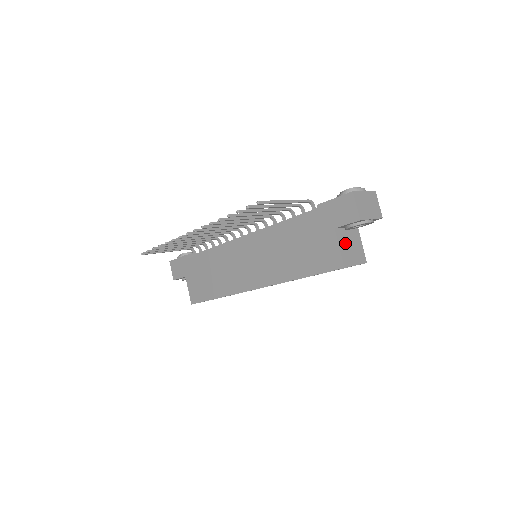
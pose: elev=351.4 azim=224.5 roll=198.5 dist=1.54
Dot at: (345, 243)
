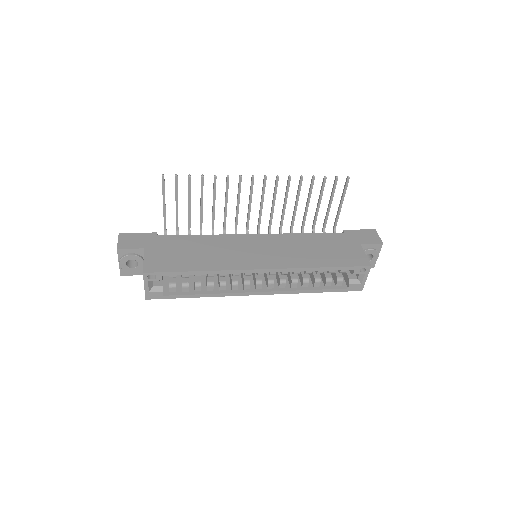
Dot at: occluded
